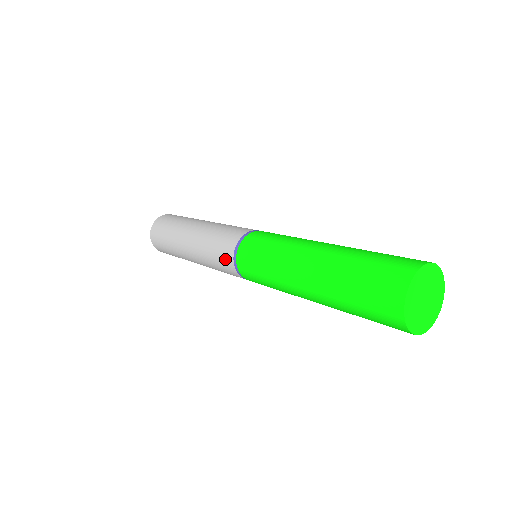
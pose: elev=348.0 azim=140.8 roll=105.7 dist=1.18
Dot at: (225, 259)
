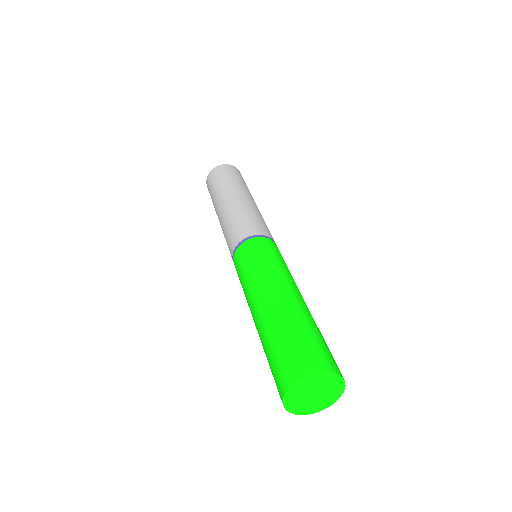
Dot at: occluded
